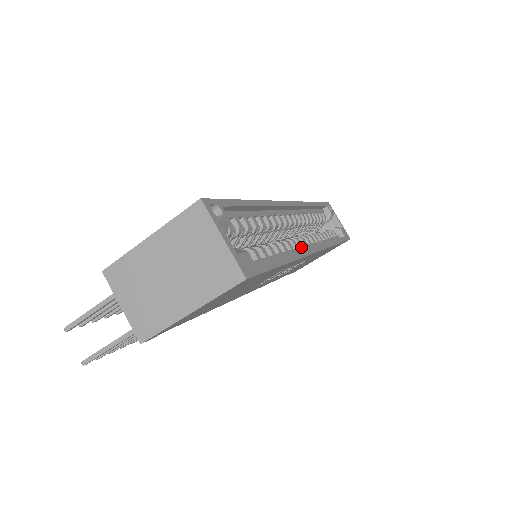
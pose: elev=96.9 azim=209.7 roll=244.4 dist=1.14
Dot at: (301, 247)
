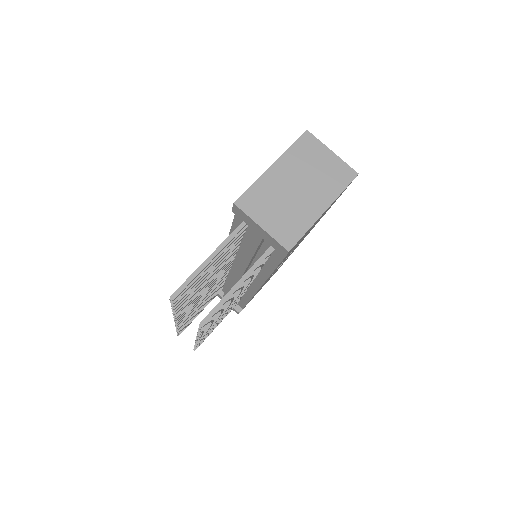
Dot at: occluded
